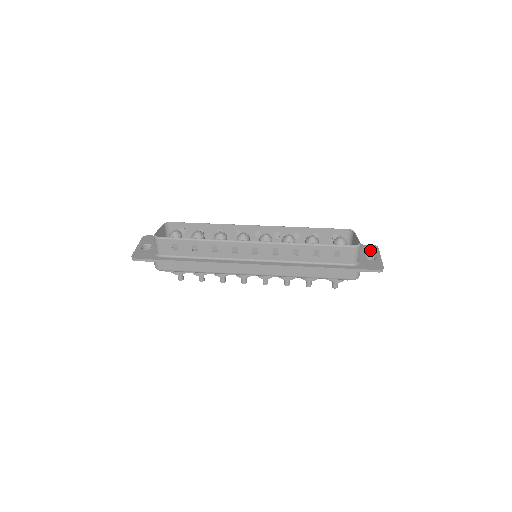
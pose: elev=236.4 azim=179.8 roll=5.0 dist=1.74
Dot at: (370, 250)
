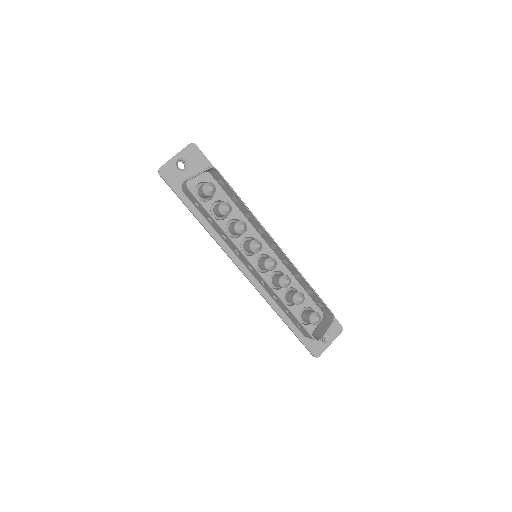
Dot at: (333, 330)
